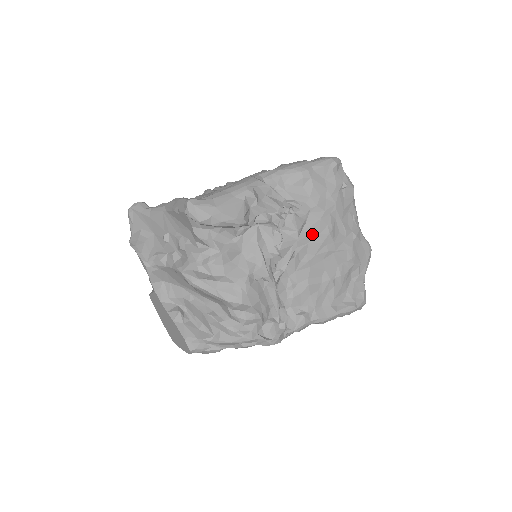
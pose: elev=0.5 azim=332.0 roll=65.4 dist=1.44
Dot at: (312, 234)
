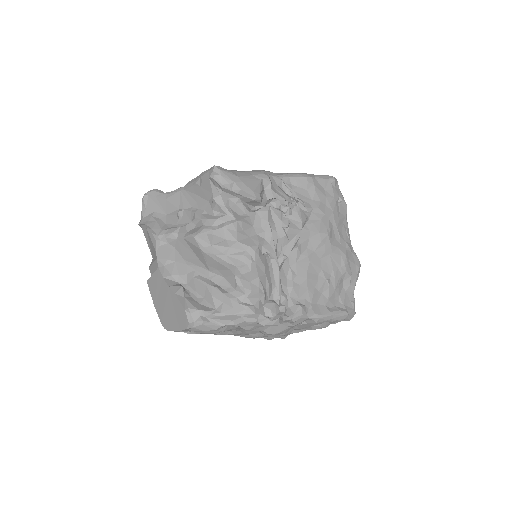
Dot at: (313, 231)
